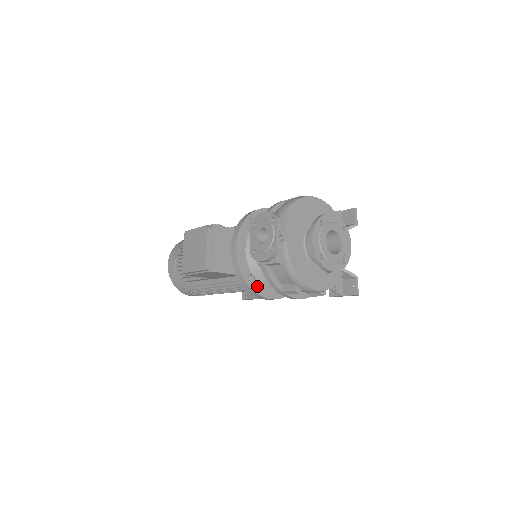
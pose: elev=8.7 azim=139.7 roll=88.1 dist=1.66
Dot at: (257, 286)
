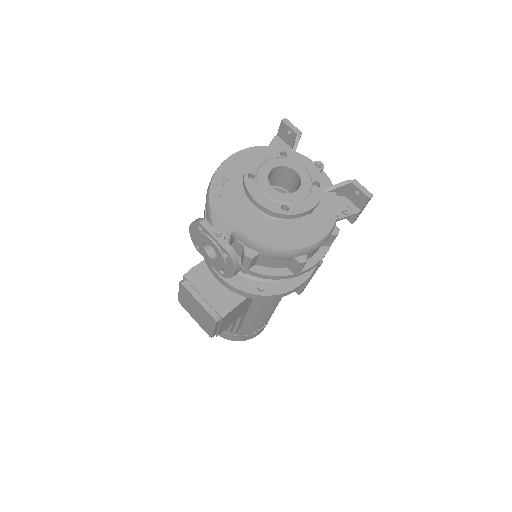
Dot at: (276, 287)
